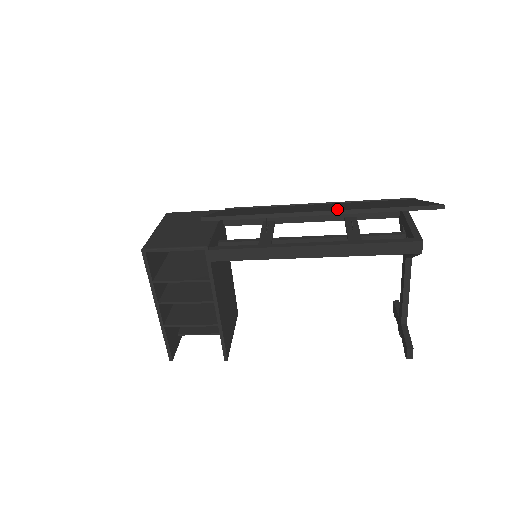
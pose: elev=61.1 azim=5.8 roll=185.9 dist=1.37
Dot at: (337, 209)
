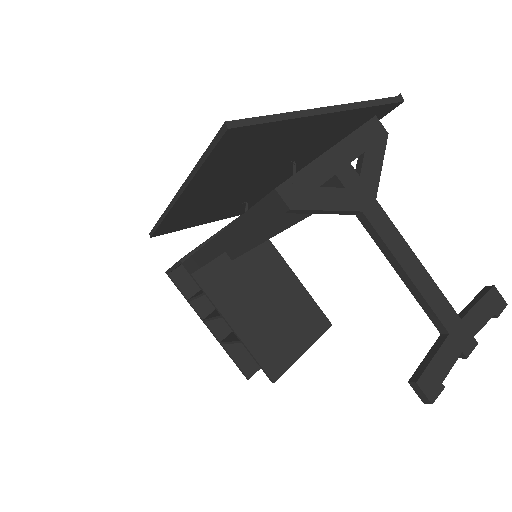
Dot at: occluded
